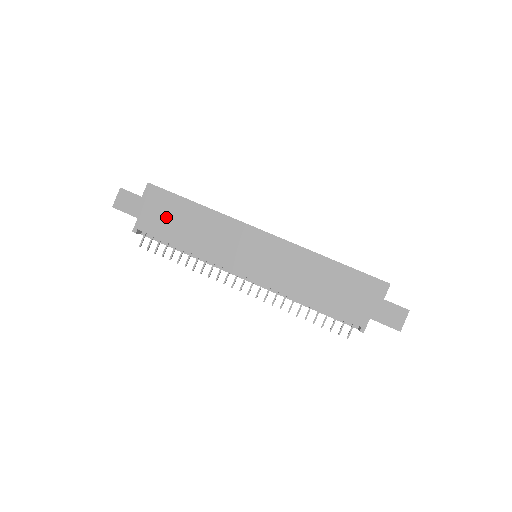
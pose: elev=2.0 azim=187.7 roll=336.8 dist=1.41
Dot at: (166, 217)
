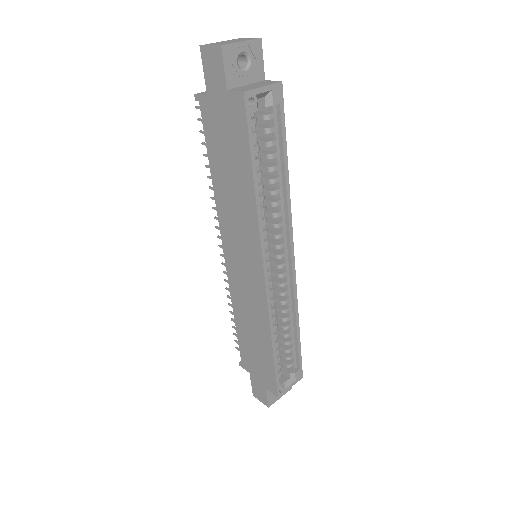
Dot at: (225, 140)
